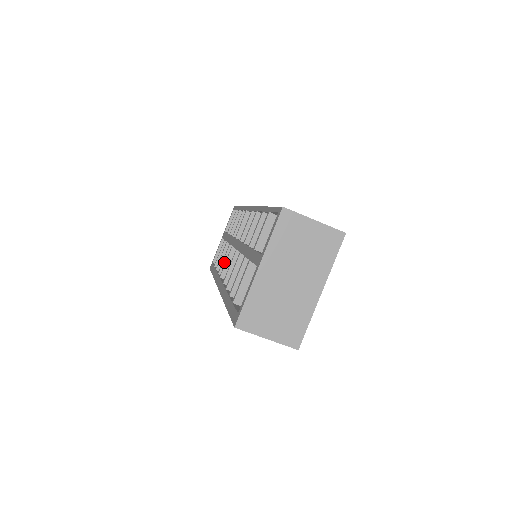
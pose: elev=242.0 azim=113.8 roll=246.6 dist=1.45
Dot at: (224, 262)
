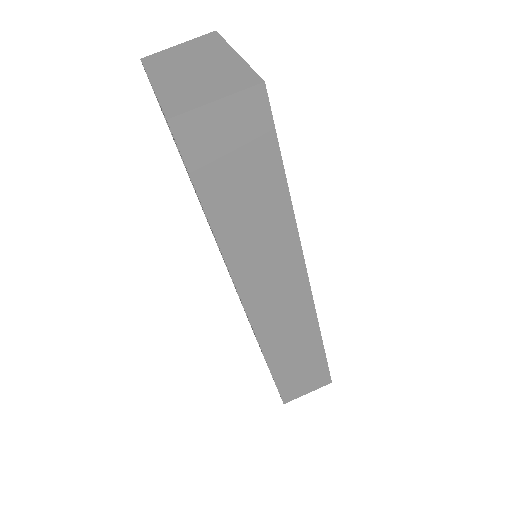
Dot at: occluded
